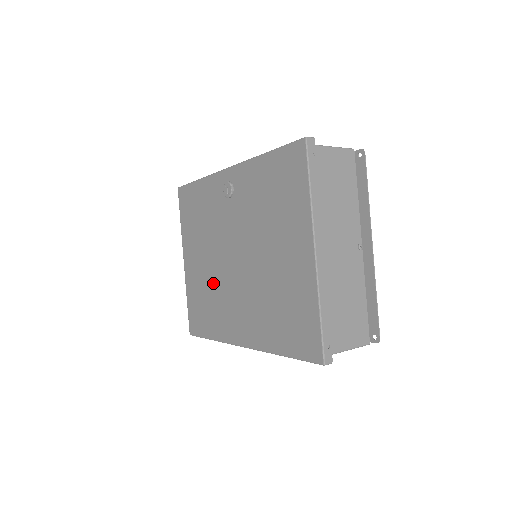
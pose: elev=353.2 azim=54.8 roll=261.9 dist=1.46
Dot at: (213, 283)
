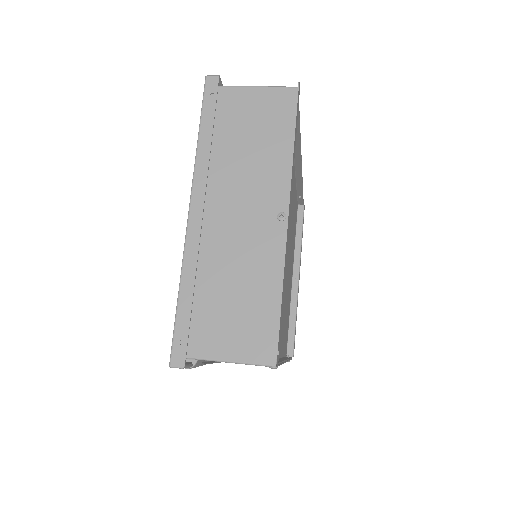
Dot at: occluded
